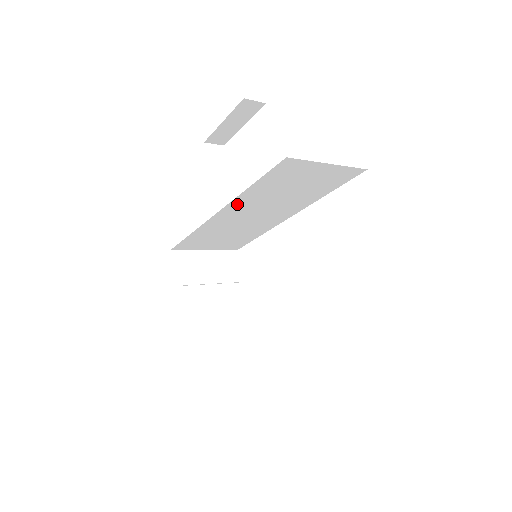
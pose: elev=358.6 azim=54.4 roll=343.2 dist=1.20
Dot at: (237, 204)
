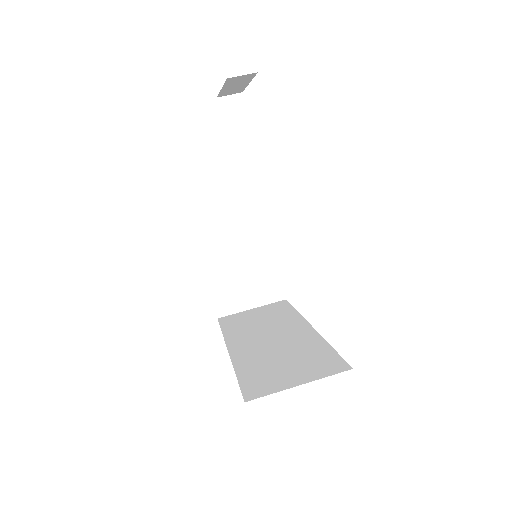
Dot at: occluded
